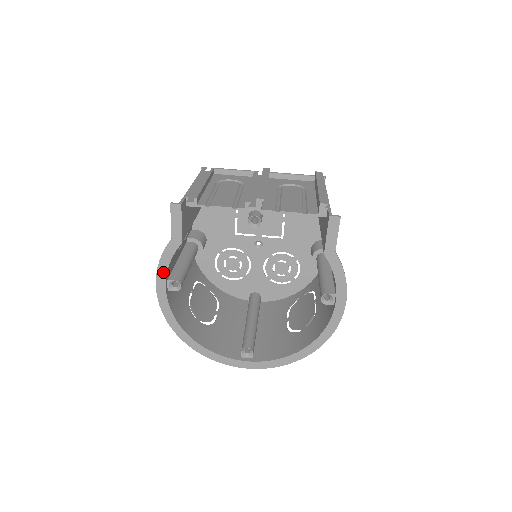
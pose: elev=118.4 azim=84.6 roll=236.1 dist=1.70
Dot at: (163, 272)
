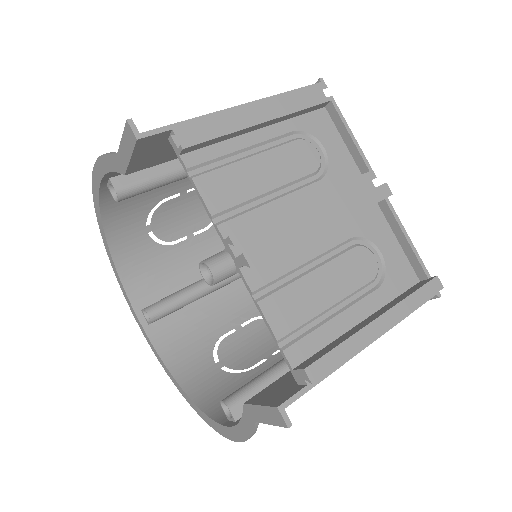
Dot at: (101, 169)
